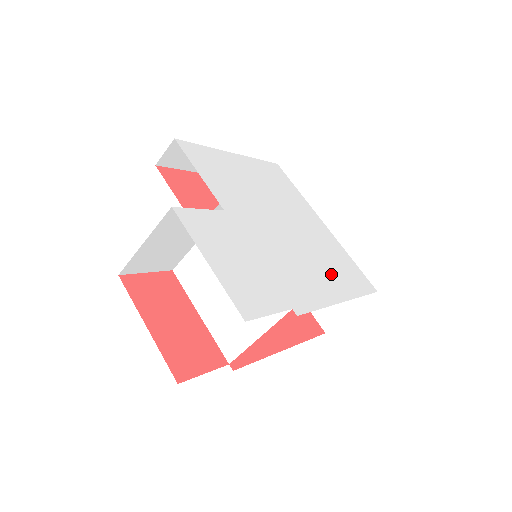
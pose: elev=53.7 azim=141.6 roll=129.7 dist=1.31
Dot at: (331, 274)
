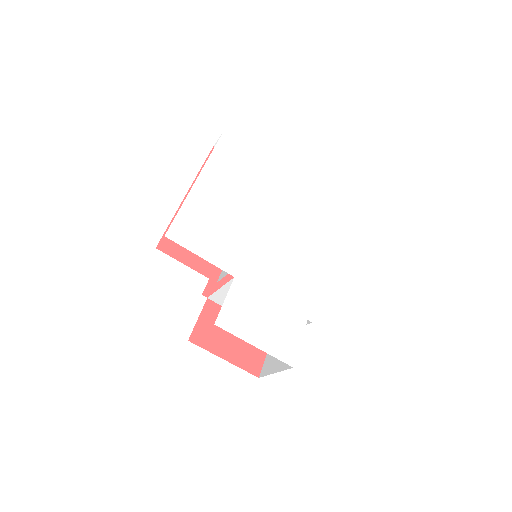
Dot at: (313, 242)
